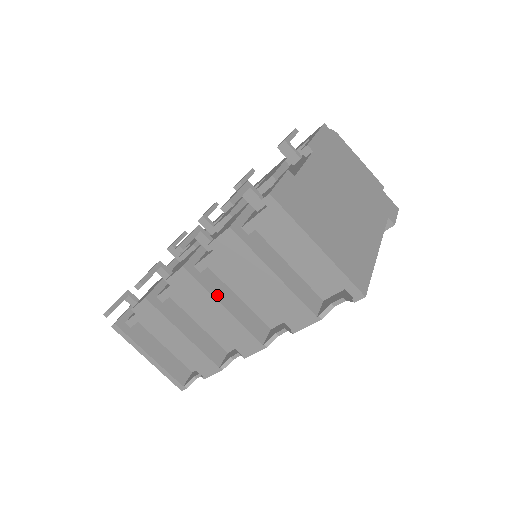
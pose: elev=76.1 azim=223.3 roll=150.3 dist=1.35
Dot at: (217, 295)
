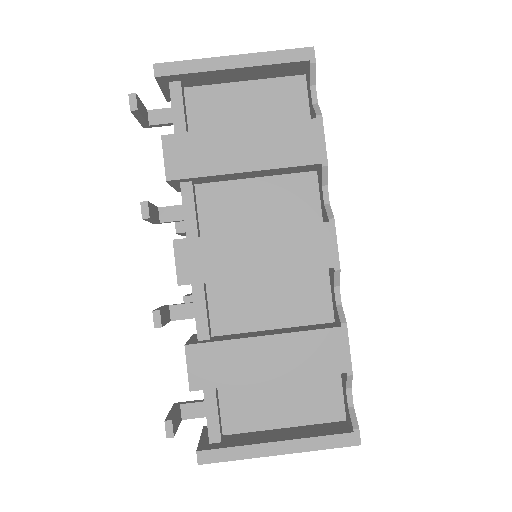
Dot at: (234, 233)
